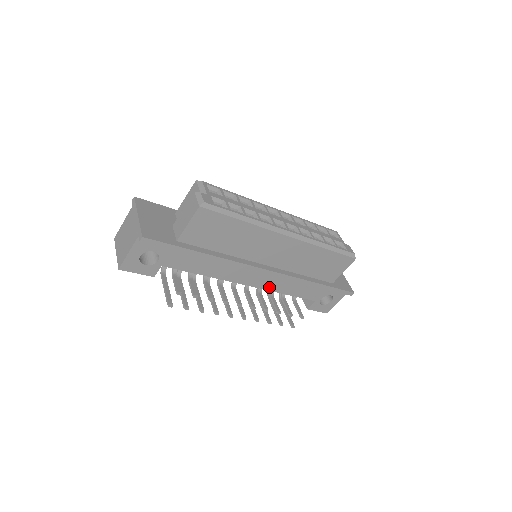
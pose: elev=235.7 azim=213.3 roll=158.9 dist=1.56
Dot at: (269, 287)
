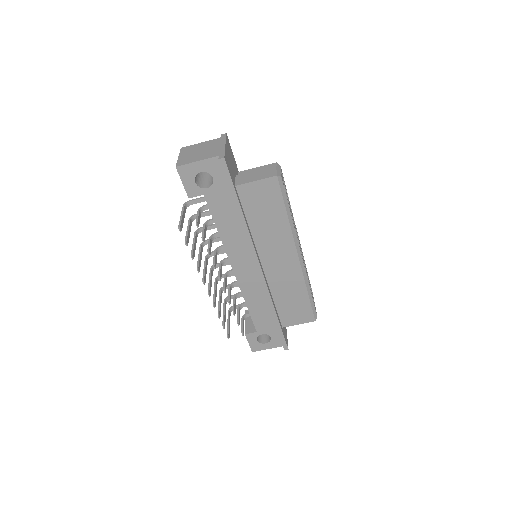
Dot at: (244, 288)
